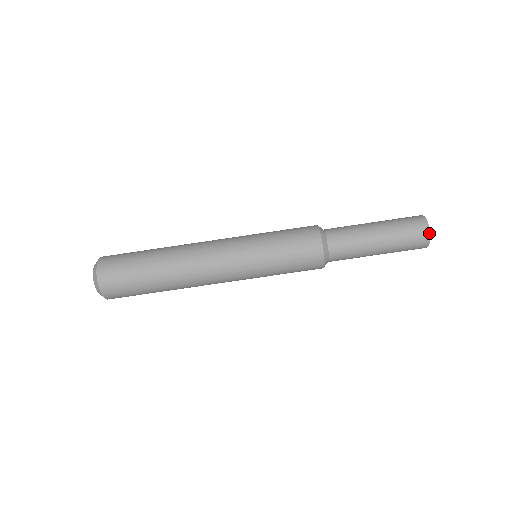
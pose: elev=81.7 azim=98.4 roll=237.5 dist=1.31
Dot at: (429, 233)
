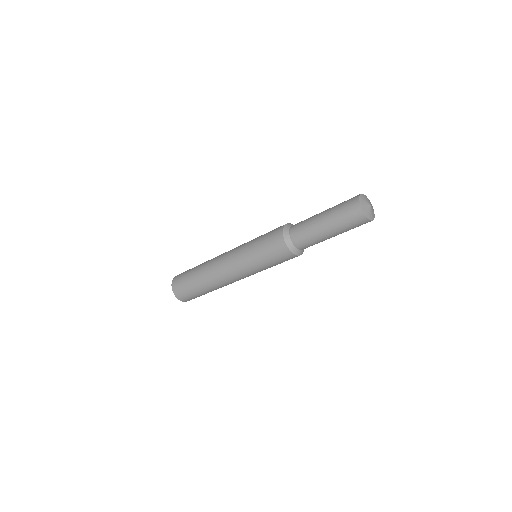
Dot at: occluded
